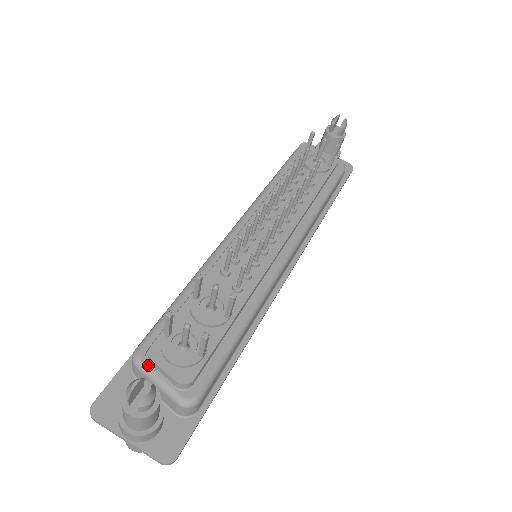
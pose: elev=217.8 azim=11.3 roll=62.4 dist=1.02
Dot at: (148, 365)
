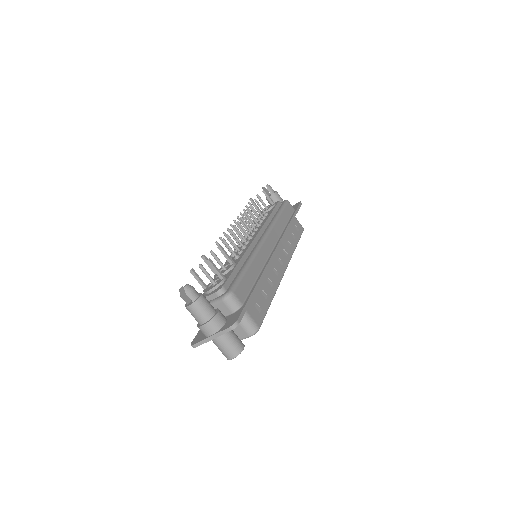
Dot at: occluded
